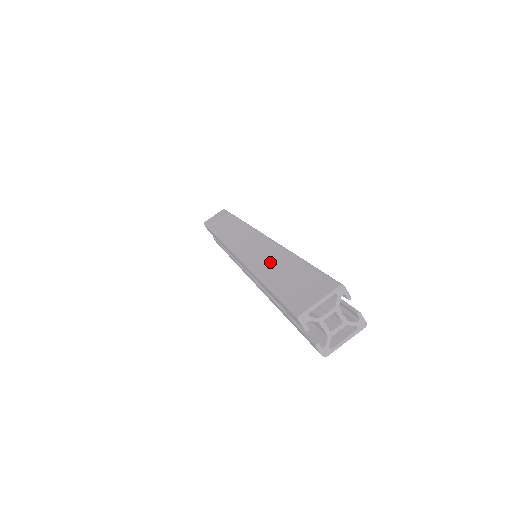
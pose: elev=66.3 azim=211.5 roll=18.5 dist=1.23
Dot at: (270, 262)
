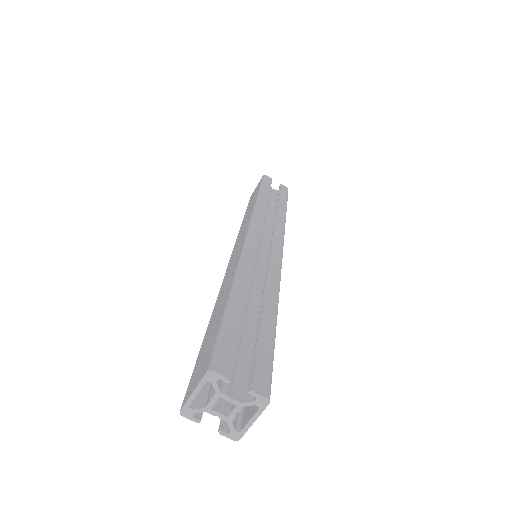
Dot at: (222, 294)
